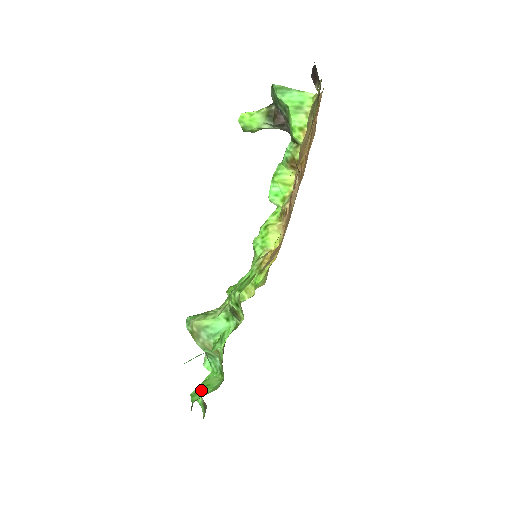
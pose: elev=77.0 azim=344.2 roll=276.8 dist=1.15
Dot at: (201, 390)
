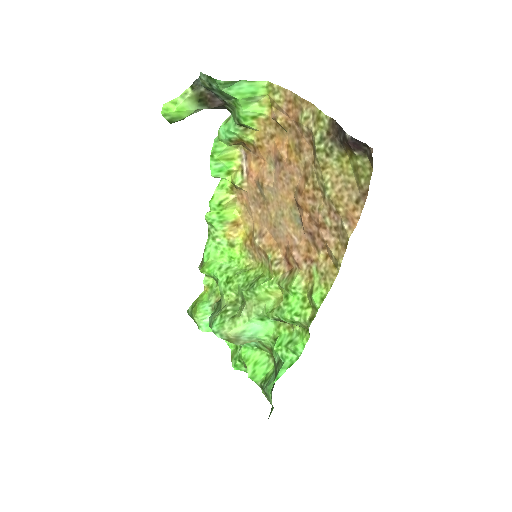
Dot at: (256, 370)
